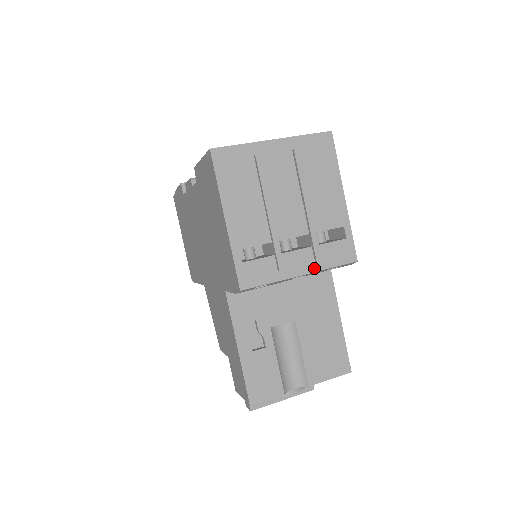
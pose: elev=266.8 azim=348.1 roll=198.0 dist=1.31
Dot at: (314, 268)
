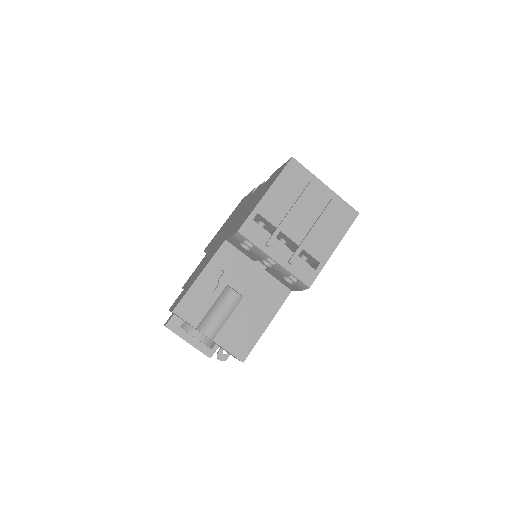
Dot at: (284, 264)
